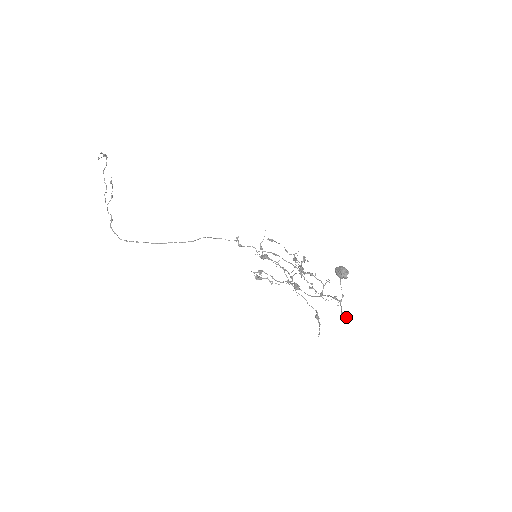
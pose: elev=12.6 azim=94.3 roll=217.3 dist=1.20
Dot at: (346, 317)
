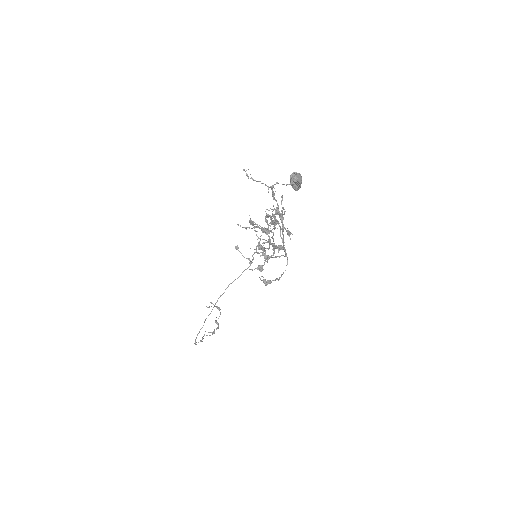
Dot at: (243, 169)
